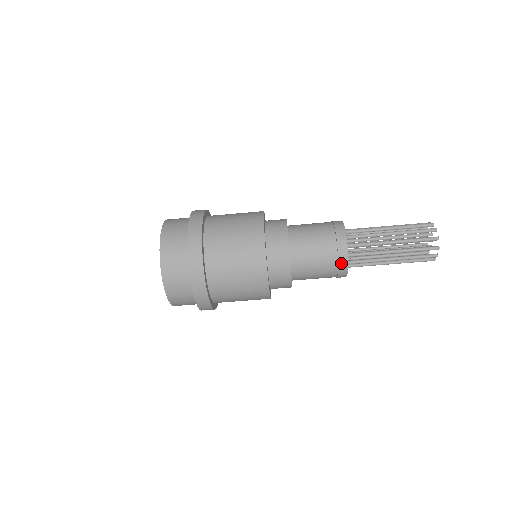
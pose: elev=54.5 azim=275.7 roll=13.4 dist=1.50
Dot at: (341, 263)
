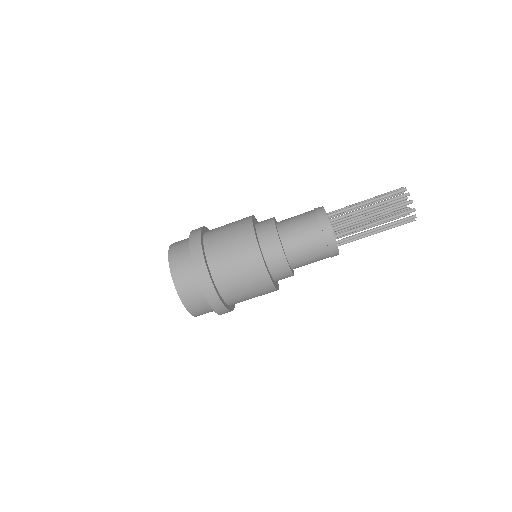
Dot at: (330, 246)
